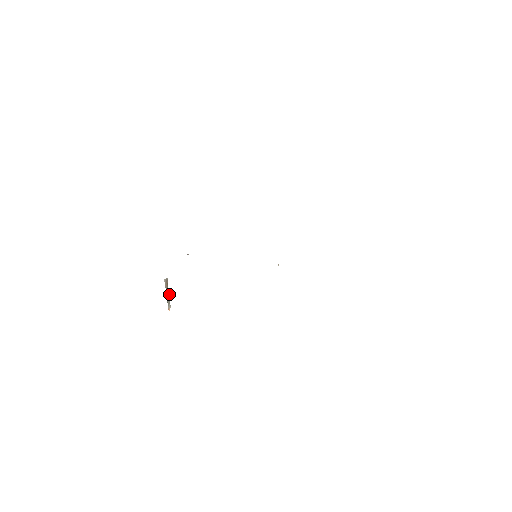
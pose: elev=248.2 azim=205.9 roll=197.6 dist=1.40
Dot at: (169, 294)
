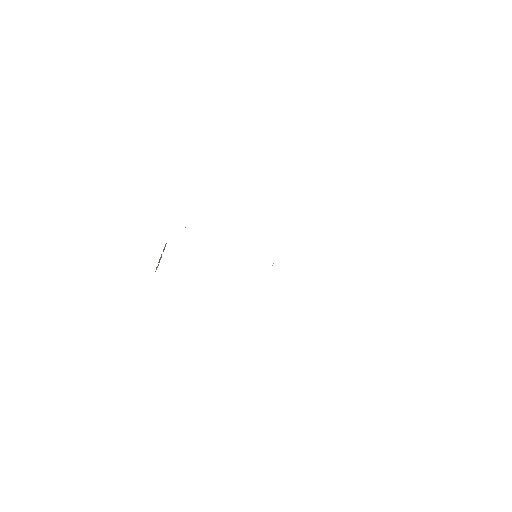
Dot at: occluded
